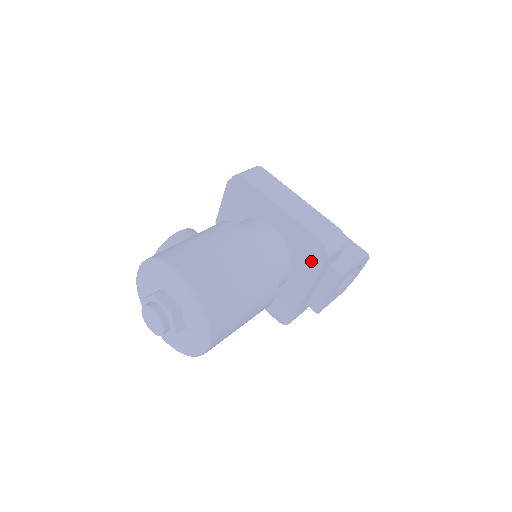
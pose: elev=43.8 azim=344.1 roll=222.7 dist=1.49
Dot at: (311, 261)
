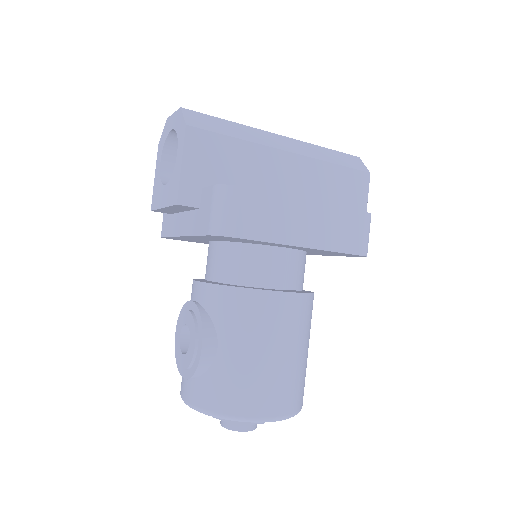
Dot at: occluded
